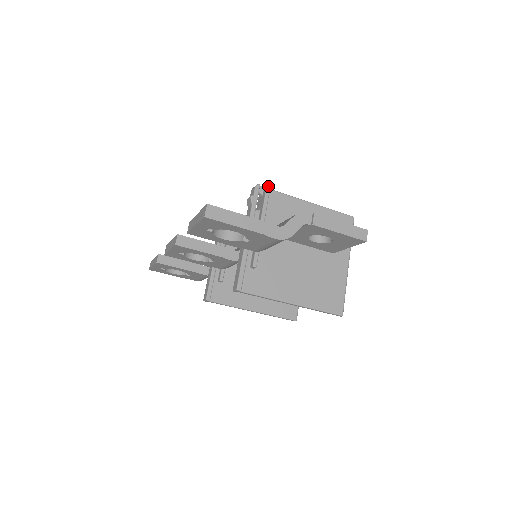
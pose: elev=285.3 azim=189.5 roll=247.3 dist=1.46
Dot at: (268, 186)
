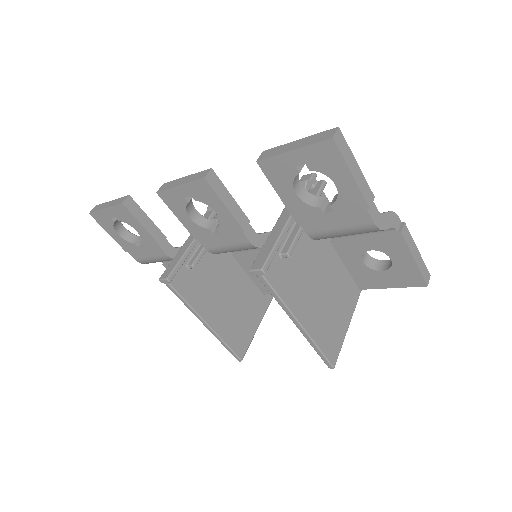
Dot at: (325, 181)
